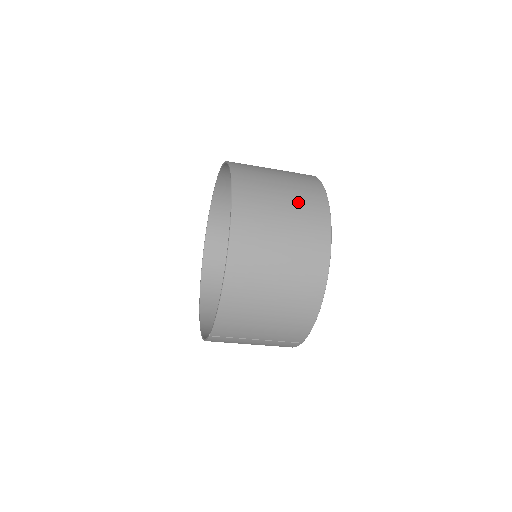
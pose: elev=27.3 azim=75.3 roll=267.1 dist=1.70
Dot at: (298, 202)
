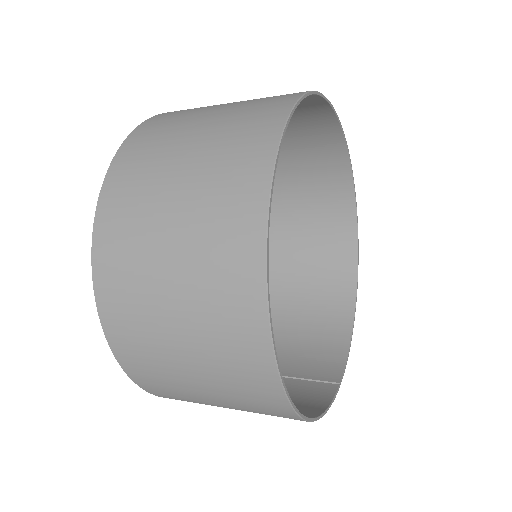
Dot at: (204, 320)
